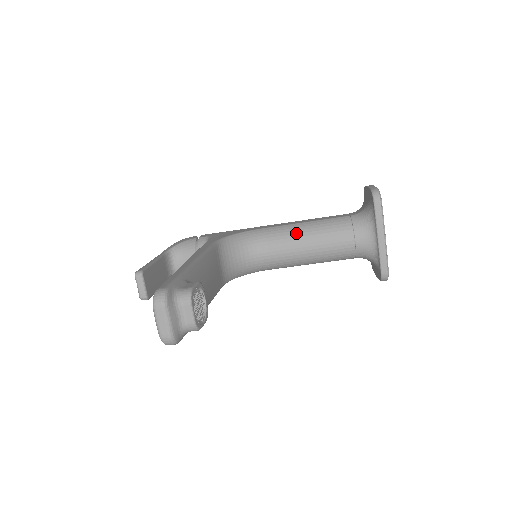
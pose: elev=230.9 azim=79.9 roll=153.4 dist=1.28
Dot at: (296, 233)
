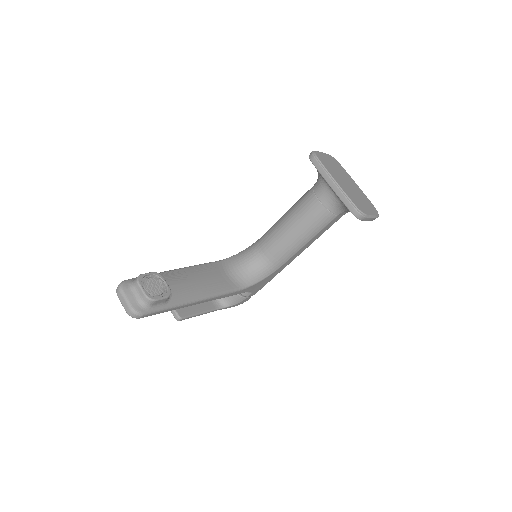
Dot at: (279, 223)
